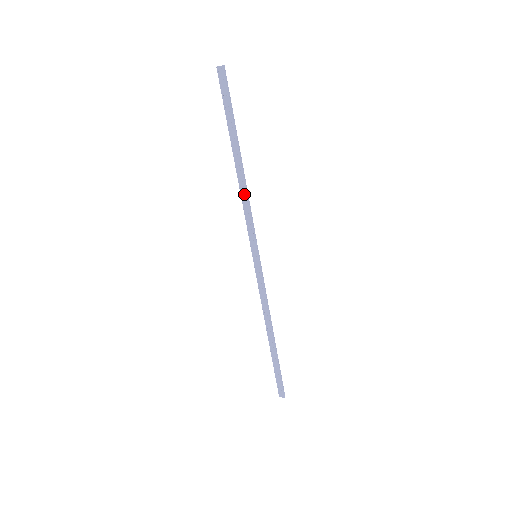
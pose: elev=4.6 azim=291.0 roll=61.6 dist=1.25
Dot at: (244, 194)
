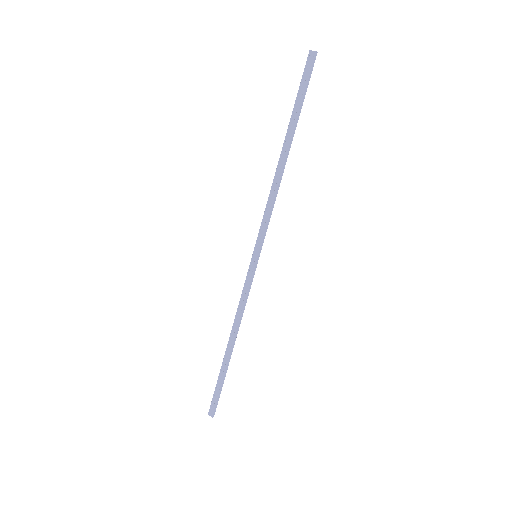
Dot at: (275, 187)
